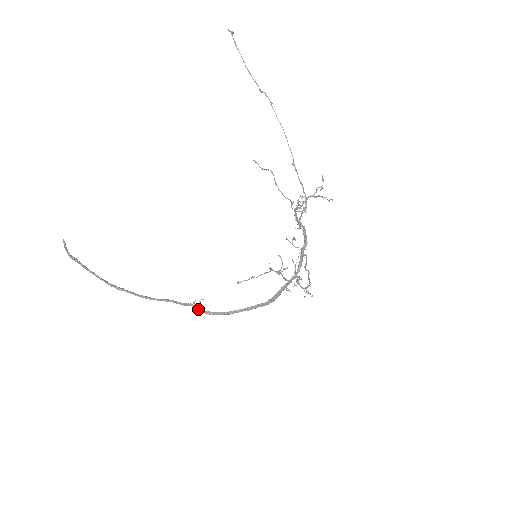
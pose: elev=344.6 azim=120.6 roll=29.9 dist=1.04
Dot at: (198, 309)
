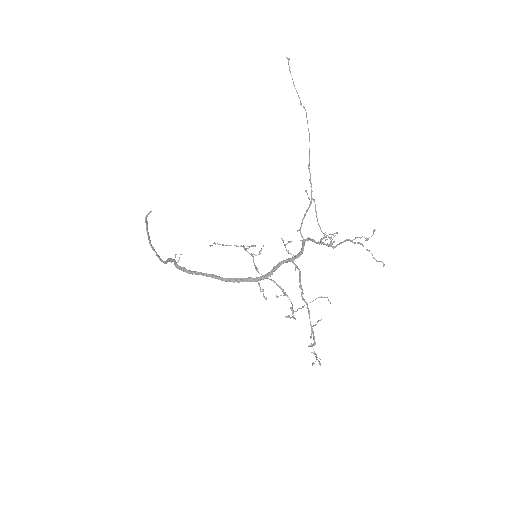
Dot at: (174, 263)
